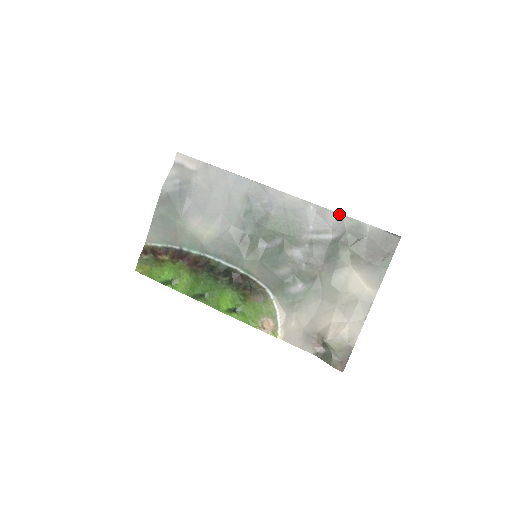
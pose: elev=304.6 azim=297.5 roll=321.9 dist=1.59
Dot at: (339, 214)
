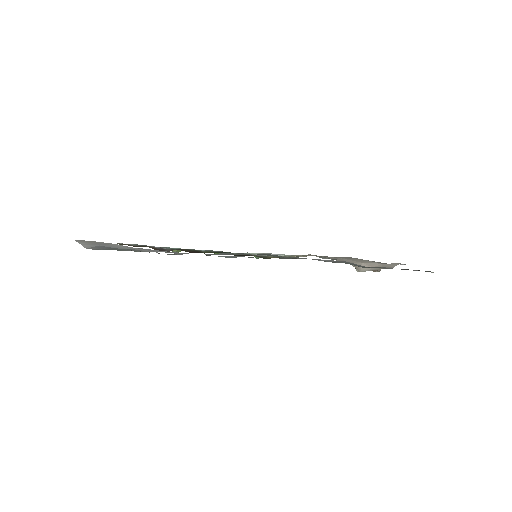
Dot at: occluded
